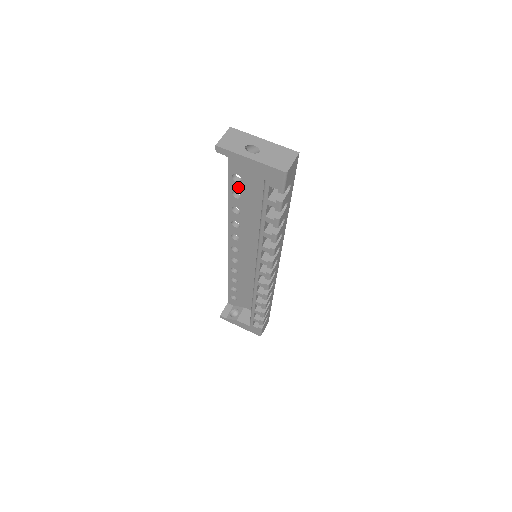
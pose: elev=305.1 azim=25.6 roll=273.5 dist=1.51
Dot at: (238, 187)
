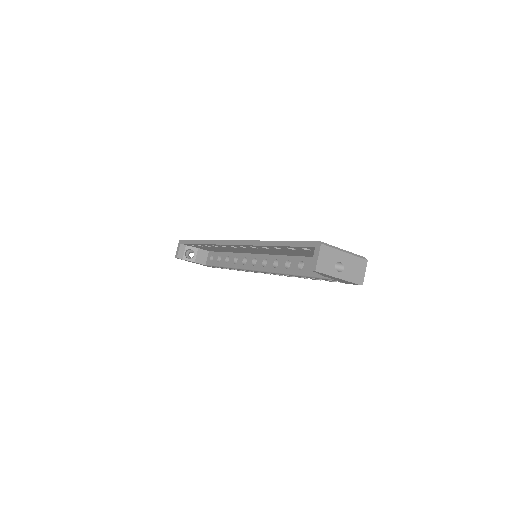
Dot at: (286, 249)
